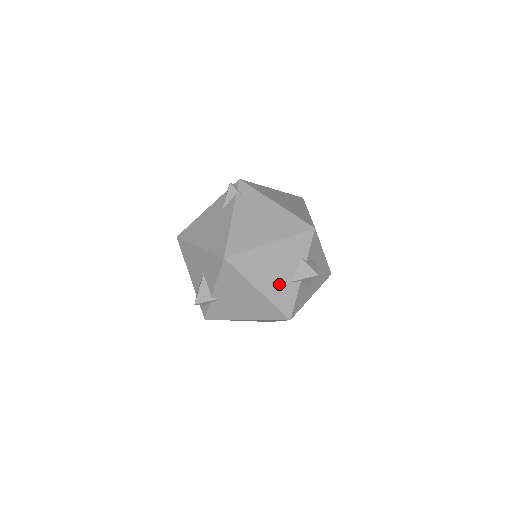
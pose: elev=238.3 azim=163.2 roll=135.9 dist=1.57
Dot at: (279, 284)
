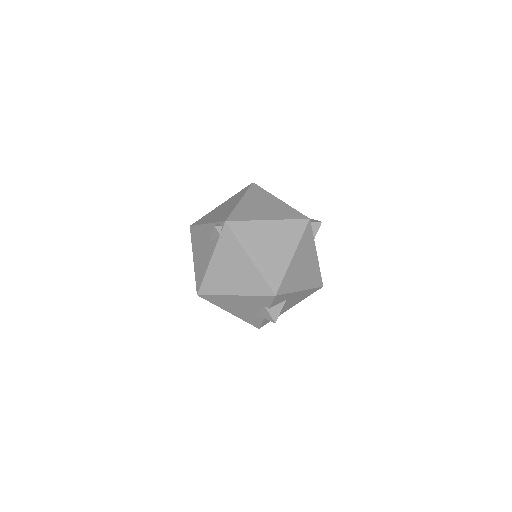
Dot at: (246, 313)
